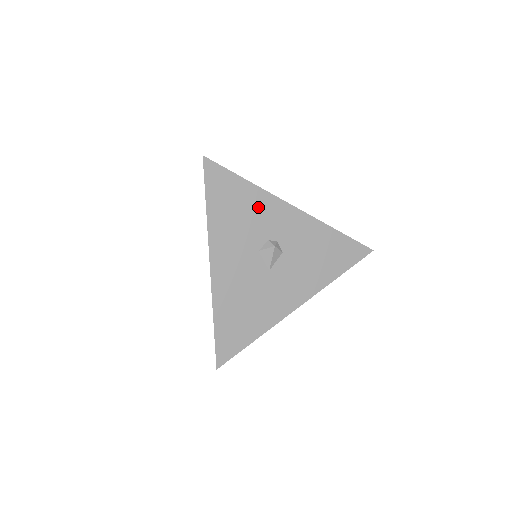
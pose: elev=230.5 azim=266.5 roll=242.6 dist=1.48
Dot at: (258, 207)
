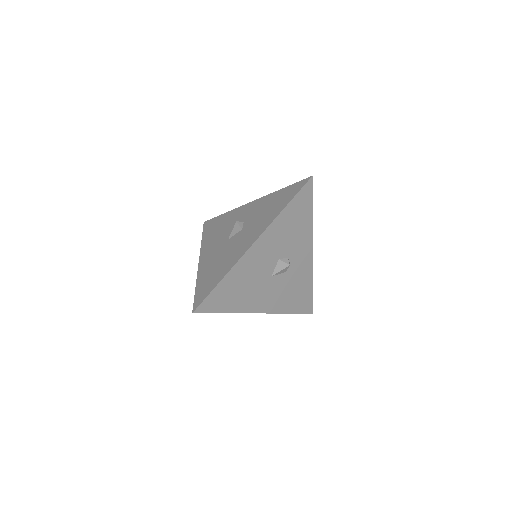
Dot at: (302, 233)
